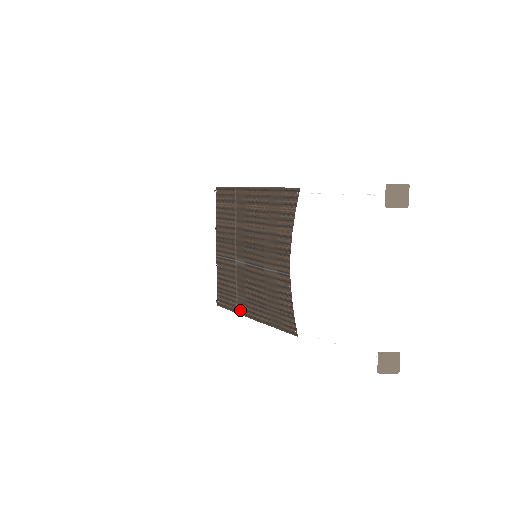
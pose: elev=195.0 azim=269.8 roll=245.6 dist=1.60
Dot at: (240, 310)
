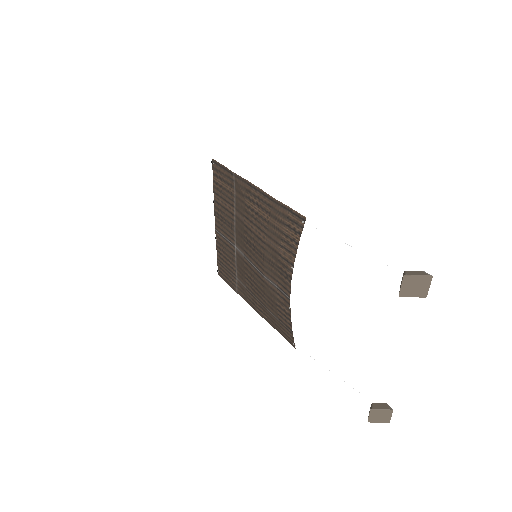
Dot at: (240, 292)
